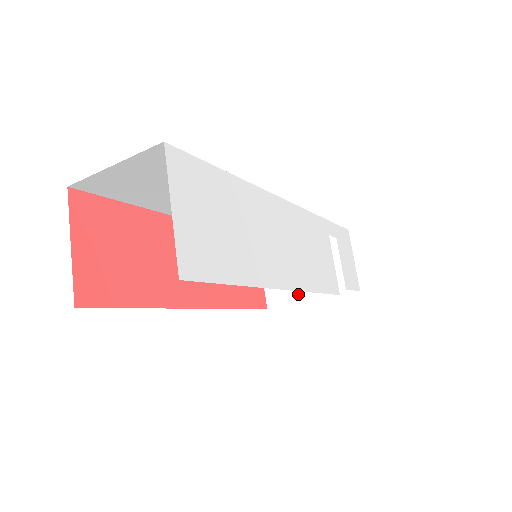
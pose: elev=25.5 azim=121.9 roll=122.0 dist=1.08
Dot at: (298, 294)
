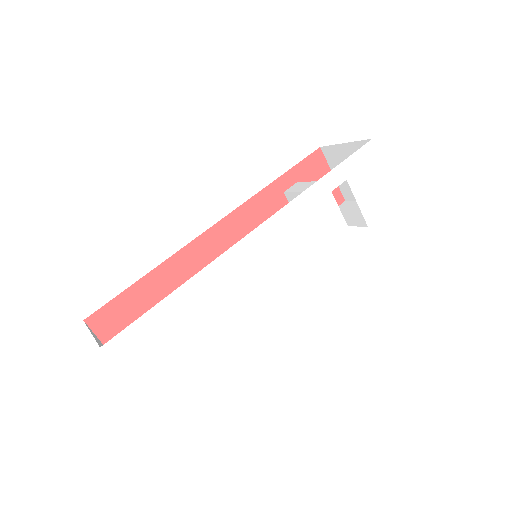
Dot at: occluded
